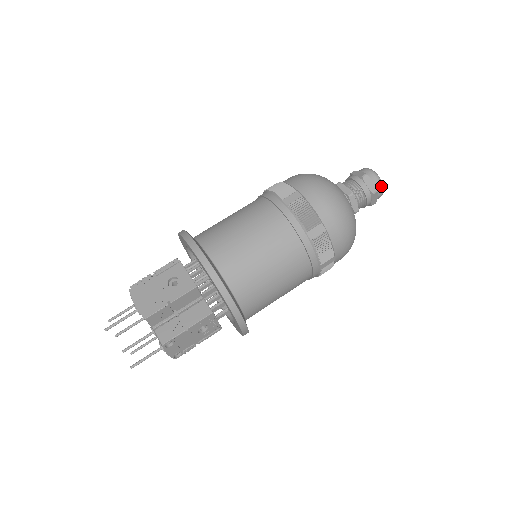
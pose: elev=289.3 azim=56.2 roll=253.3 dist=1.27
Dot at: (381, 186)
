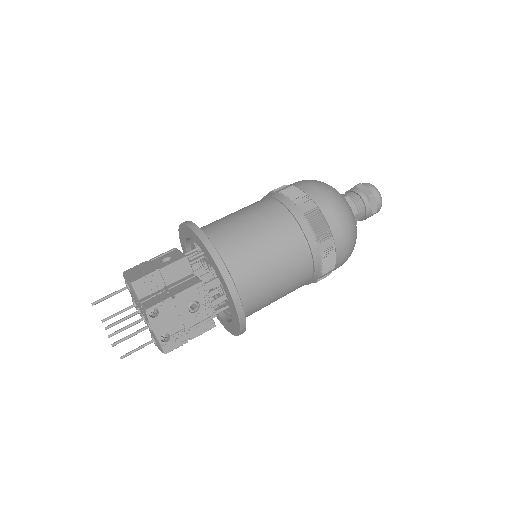
Dot at: (377, 192)
